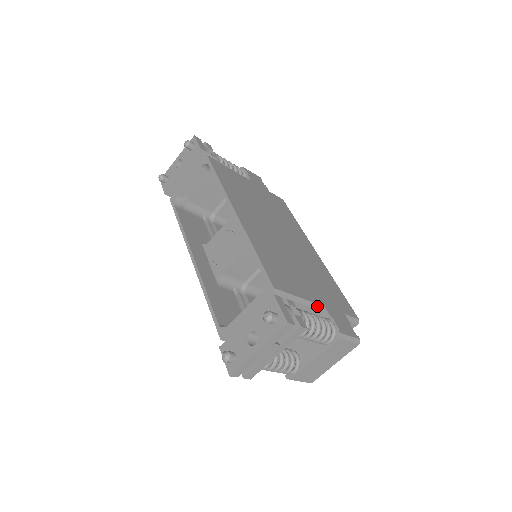
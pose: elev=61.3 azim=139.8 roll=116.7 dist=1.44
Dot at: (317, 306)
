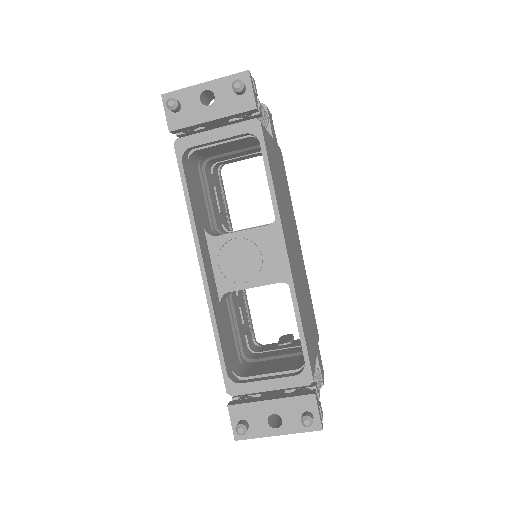
Dot at: occluded
